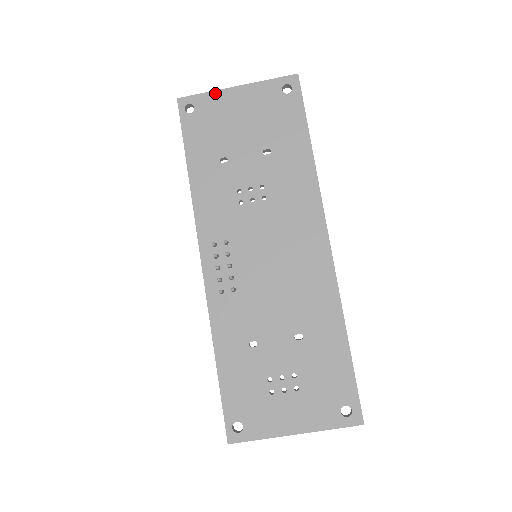
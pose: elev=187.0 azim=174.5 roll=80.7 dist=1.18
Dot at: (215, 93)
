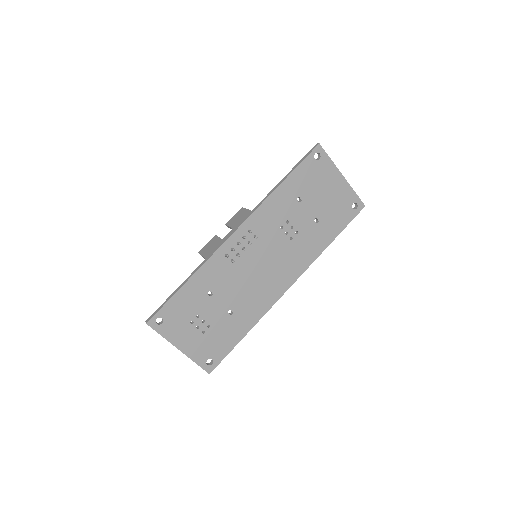
Dot at: (334, 166)
